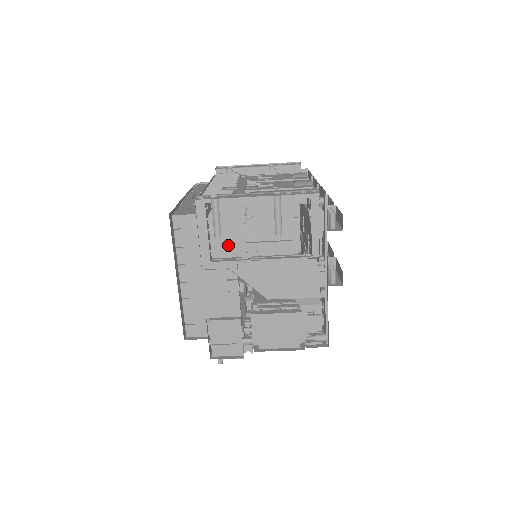
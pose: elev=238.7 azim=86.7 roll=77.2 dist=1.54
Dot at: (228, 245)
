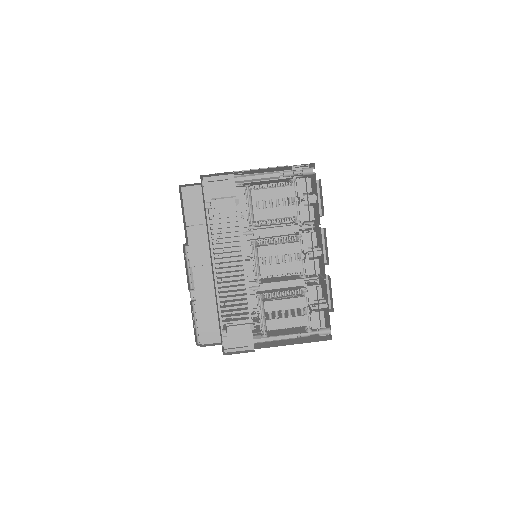
Dot at: occluded
